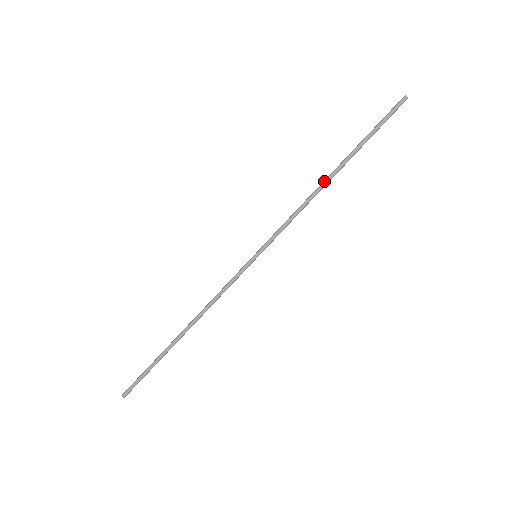
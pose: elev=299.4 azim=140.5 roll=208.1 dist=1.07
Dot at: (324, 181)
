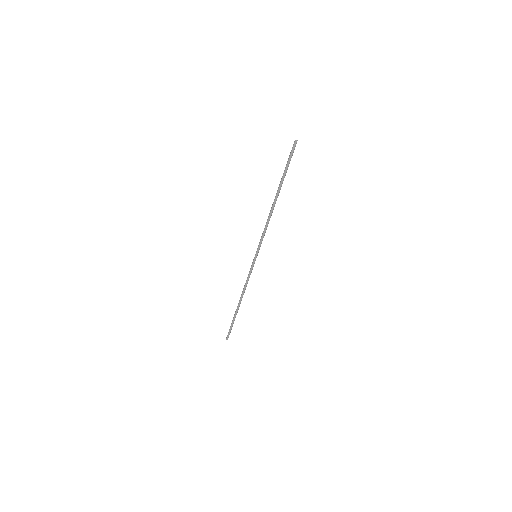
Dot at: (272, 206)
